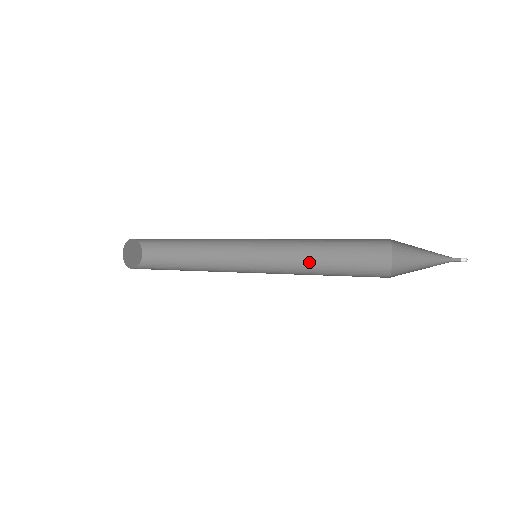
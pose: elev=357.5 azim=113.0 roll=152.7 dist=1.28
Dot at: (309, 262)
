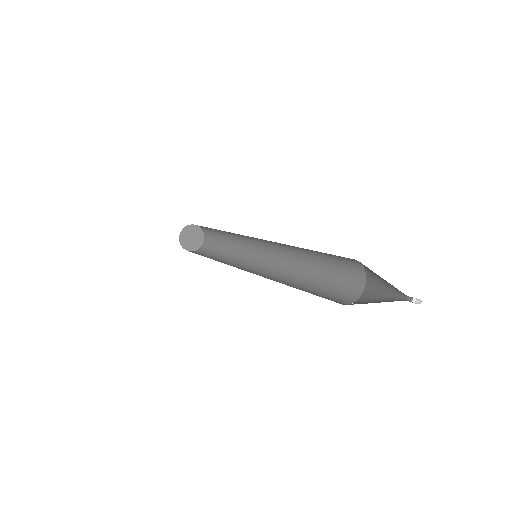
Dot at: (301, 265)
